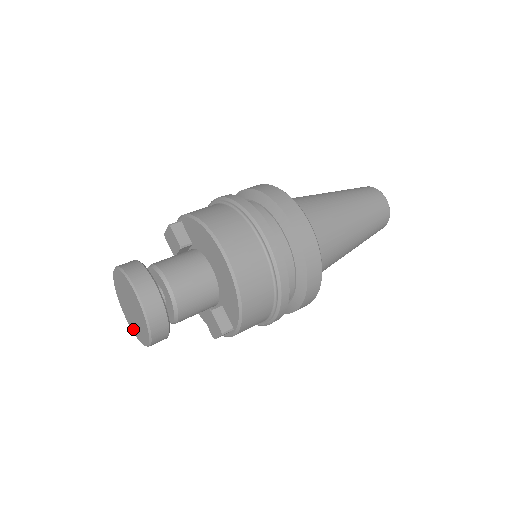
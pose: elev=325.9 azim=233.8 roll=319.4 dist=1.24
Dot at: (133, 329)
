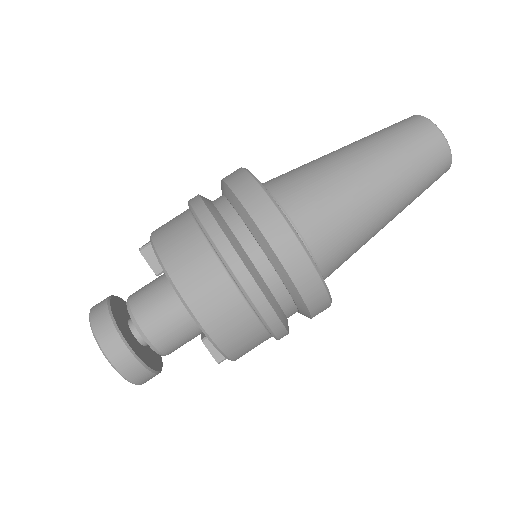
Dot at: occluded
